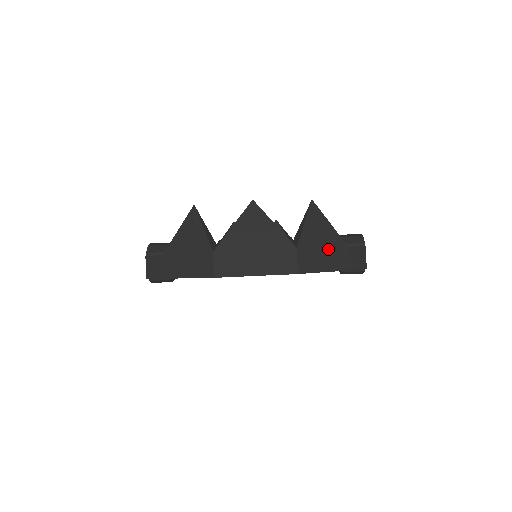
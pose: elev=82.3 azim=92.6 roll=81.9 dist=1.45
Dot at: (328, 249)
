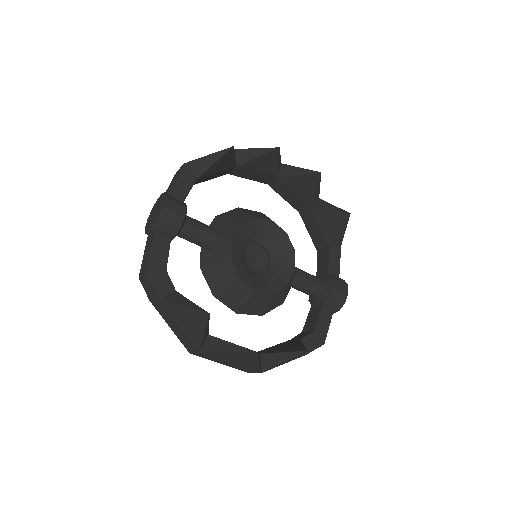
Dot at: occluded
